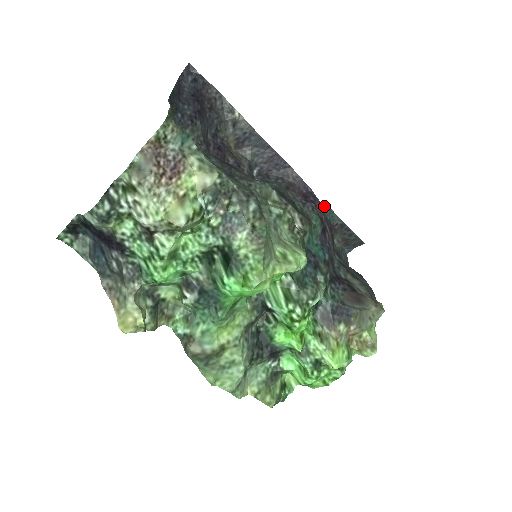
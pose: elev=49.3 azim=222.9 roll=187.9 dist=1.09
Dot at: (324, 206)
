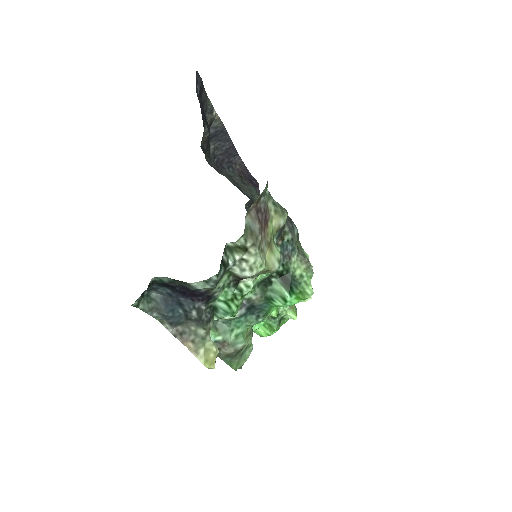
Dot at: occluded
